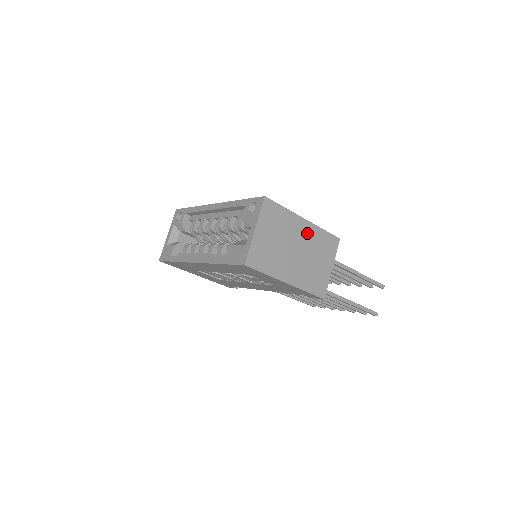
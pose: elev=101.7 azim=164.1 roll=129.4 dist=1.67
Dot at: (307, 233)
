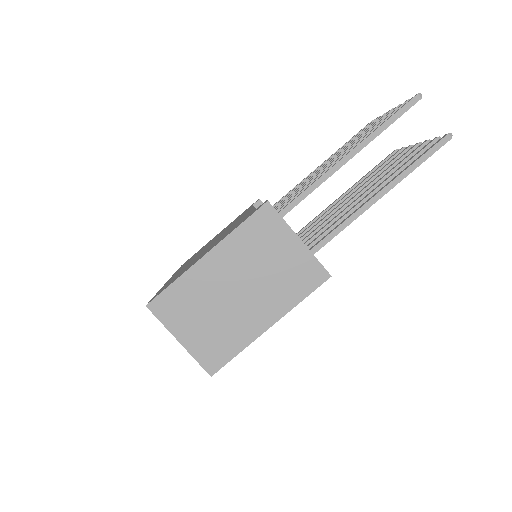
Dot at: (226, 260)
